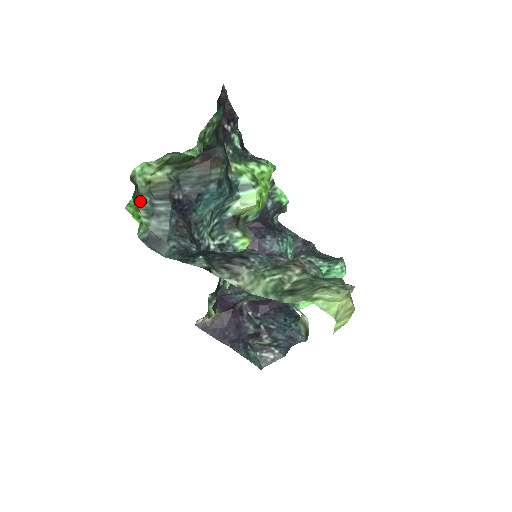
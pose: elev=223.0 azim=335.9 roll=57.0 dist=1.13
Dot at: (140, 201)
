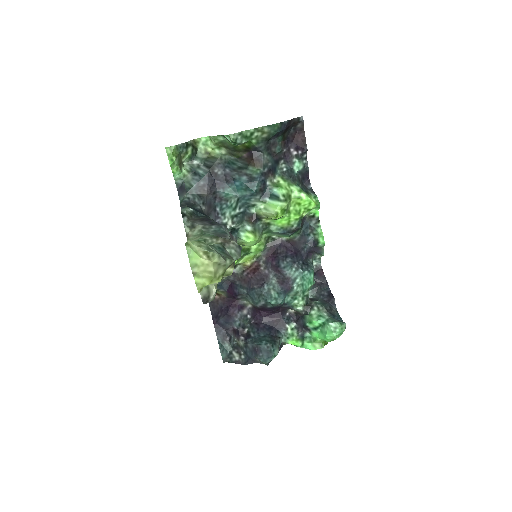
Dot at: (192, 160)
